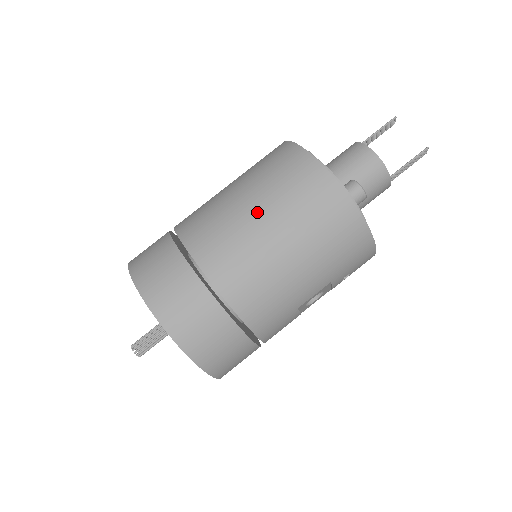
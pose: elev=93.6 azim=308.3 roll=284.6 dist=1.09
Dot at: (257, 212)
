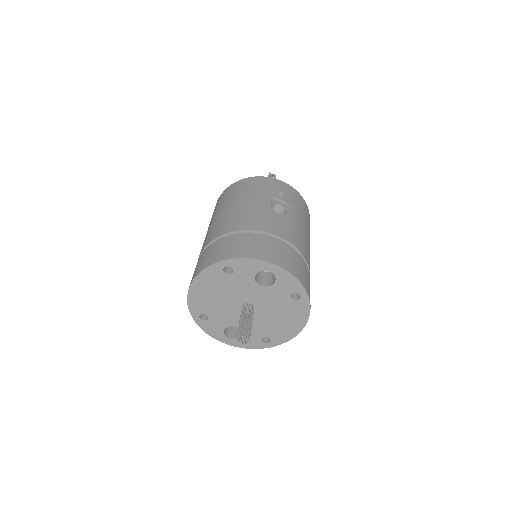
Dot at: occluded
